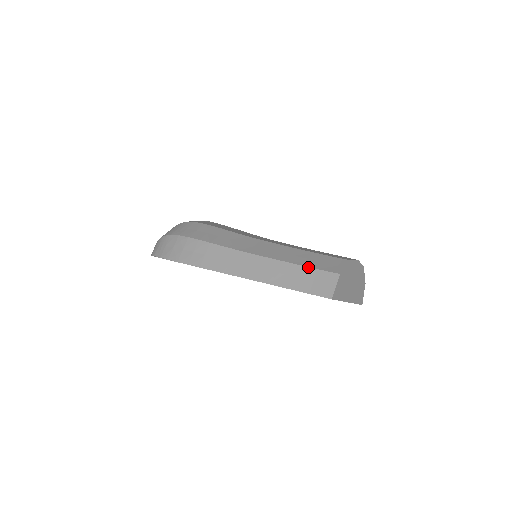
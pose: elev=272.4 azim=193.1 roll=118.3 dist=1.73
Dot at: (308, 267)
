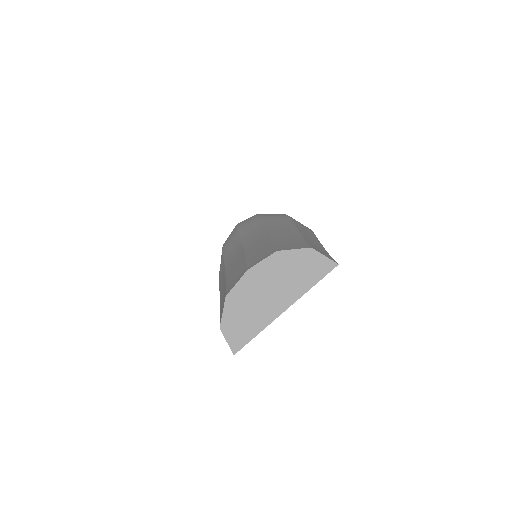
Dot at: (220, 315)
